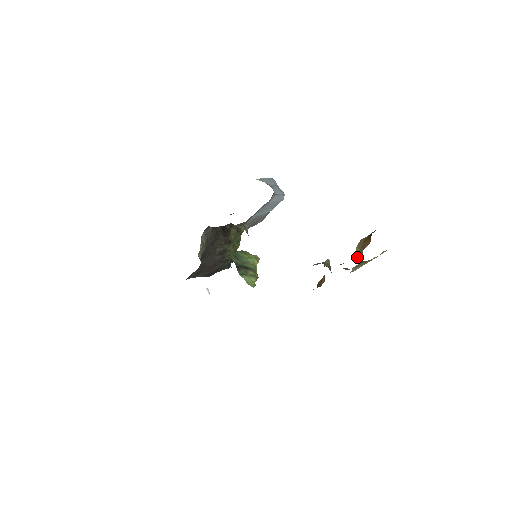
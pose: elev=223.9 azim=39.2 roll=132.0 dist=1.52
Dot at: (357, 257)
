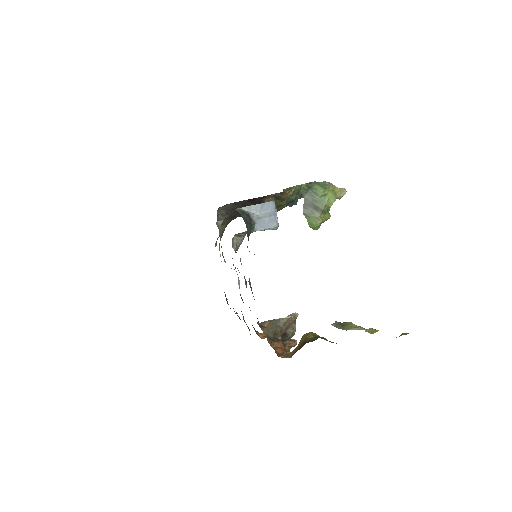
Dot at: occluded
